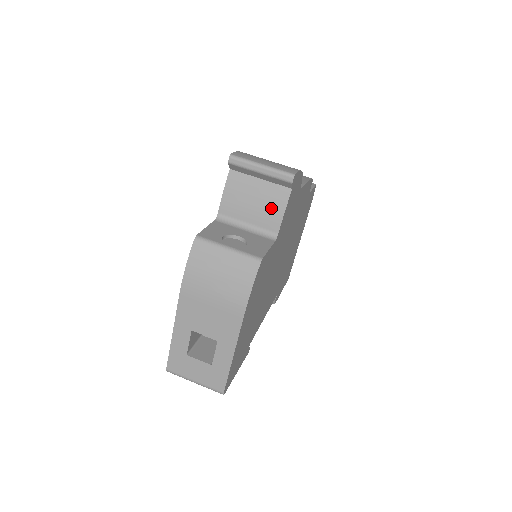
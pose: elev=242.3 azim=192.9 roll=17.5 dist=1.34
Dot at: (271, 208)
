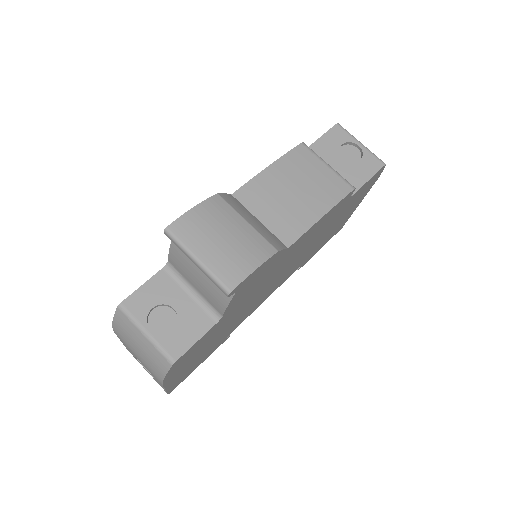
Dot at: (214, 294)
